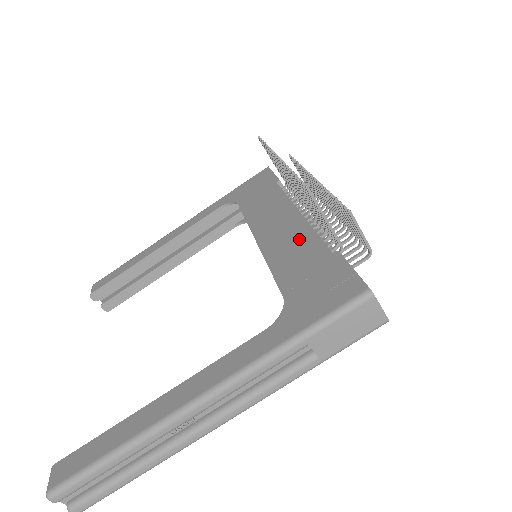
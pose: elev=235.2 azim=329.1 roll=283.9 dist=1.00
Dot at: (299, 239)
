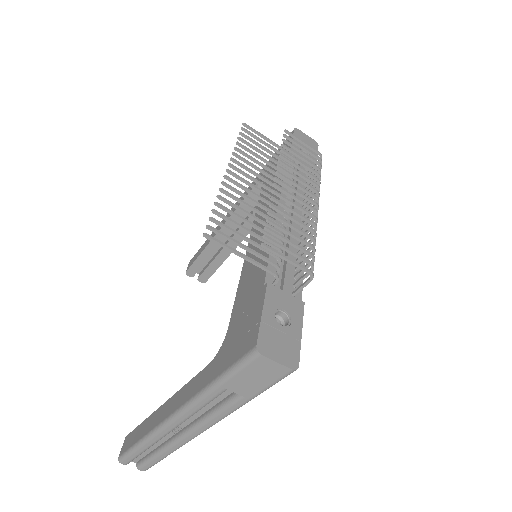
Dot at: occluded
